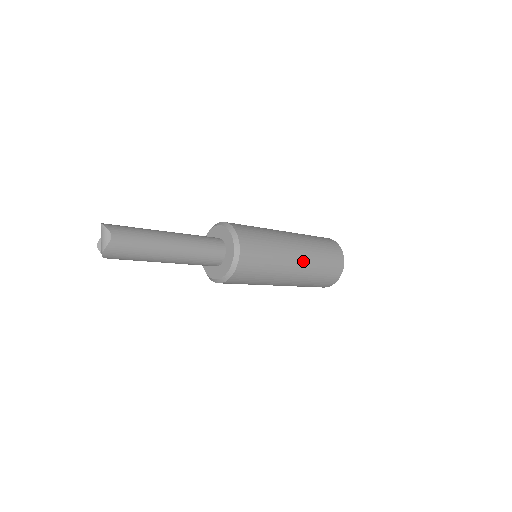
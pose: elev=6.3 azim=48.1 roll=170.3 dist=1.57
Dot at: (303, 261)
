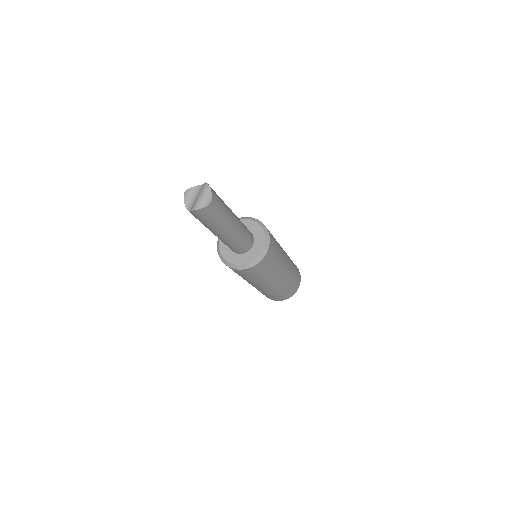
Dot at: (282, 281)
